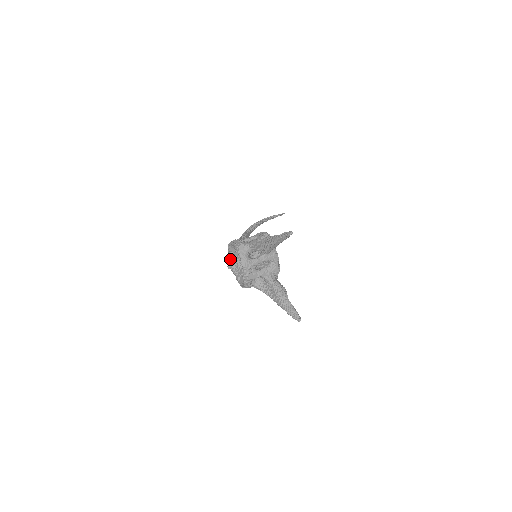
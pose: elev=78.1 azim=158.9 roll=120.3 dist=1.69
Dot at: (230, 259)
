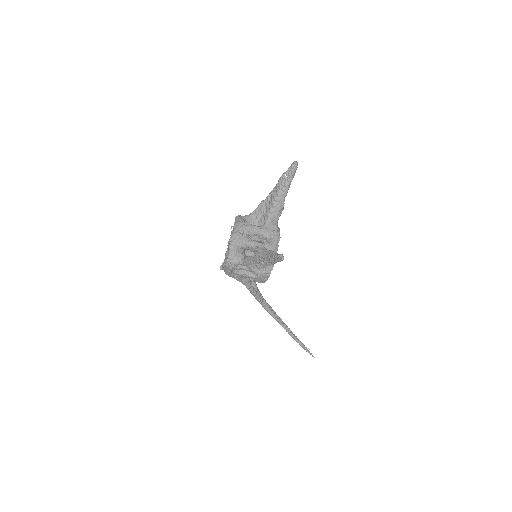
Dot at: (226, 255)
